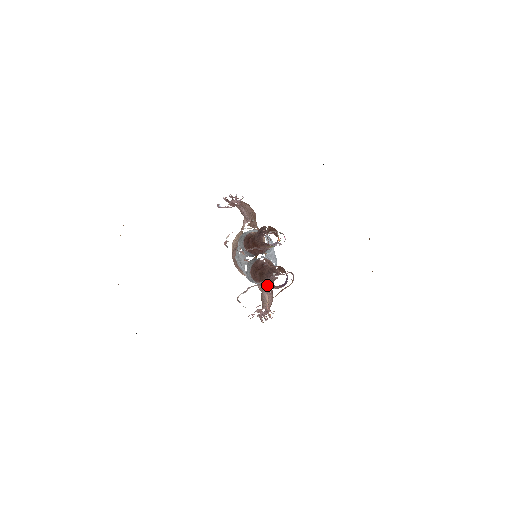
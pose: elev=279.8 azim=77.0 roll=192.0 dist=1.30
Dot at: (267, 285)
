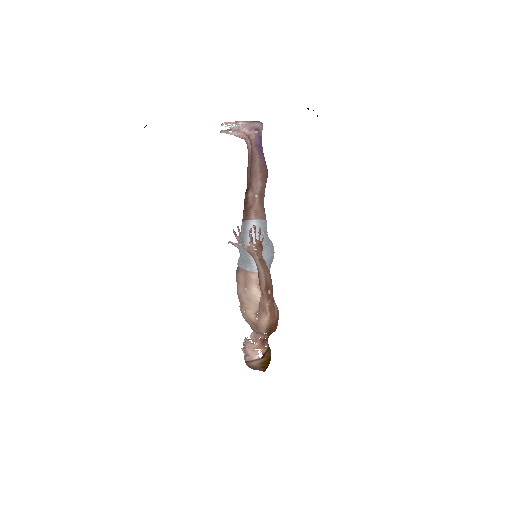
Dot at: (251, 175)
